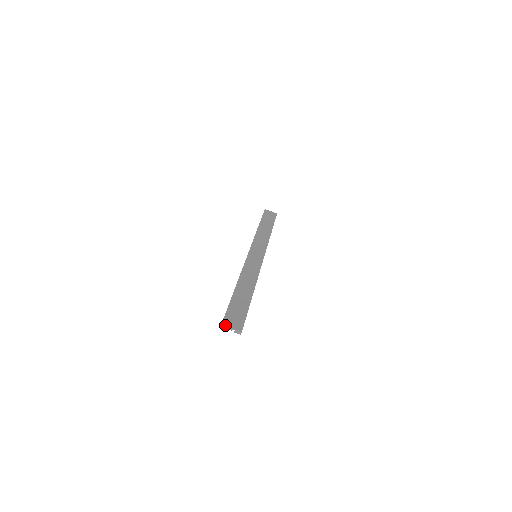
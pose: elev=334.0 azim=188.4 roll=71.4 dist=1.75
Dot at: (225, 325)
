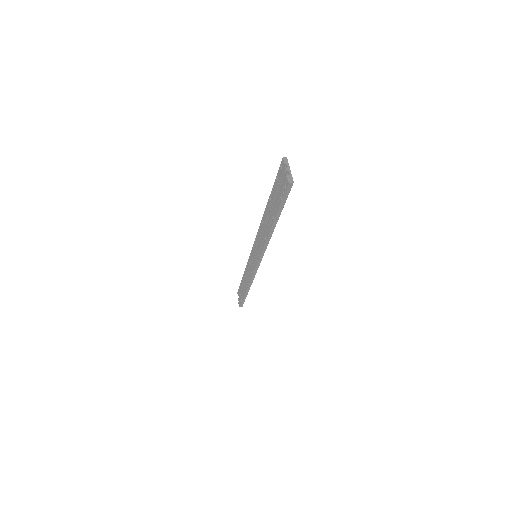
Dot at: occluded
